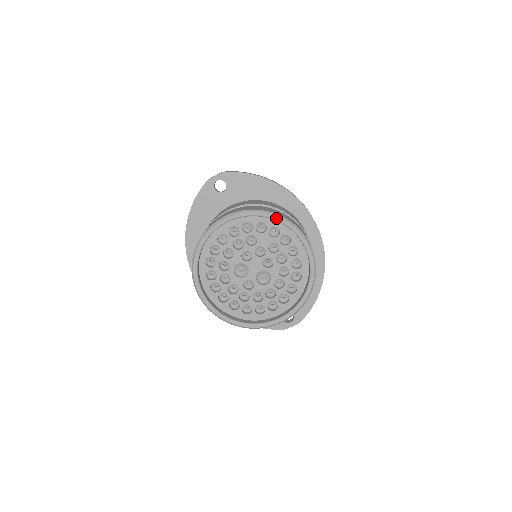
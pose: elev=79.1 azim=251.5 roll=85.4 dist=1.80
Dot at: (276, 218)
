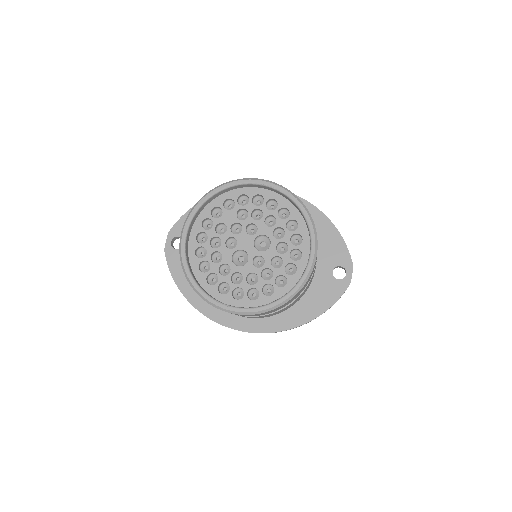
Dot at: (215, 191)
